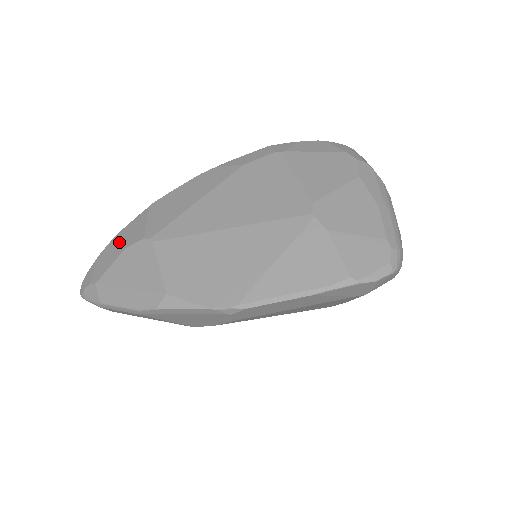
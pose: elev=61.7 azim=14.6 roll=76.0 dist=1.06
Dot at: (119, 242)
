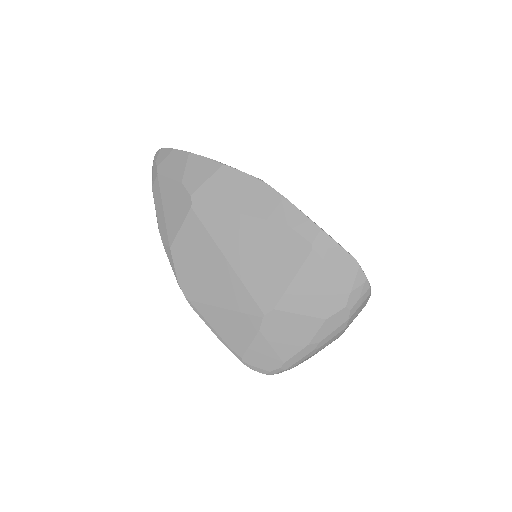
Dot at: (186, 167)
